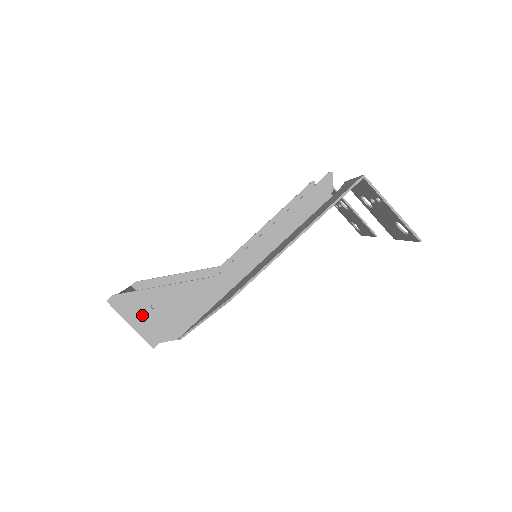
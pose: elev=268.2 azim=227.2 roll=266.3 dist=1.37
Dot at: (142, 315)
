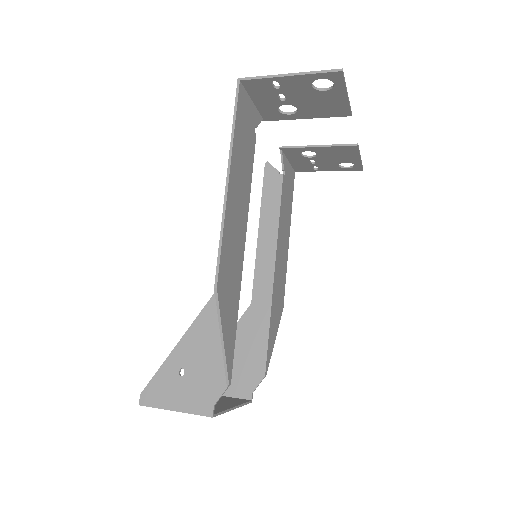
Dot at: (178, 391)
